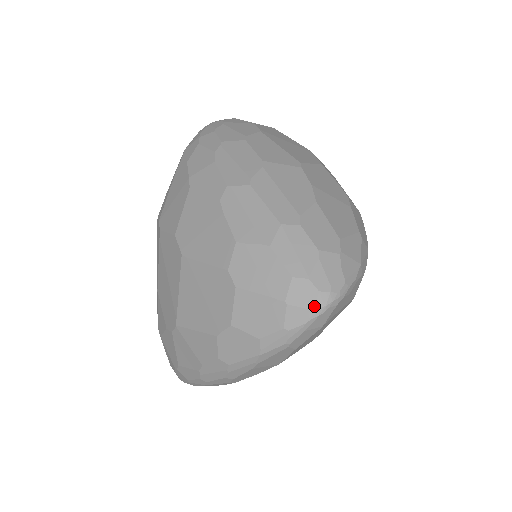
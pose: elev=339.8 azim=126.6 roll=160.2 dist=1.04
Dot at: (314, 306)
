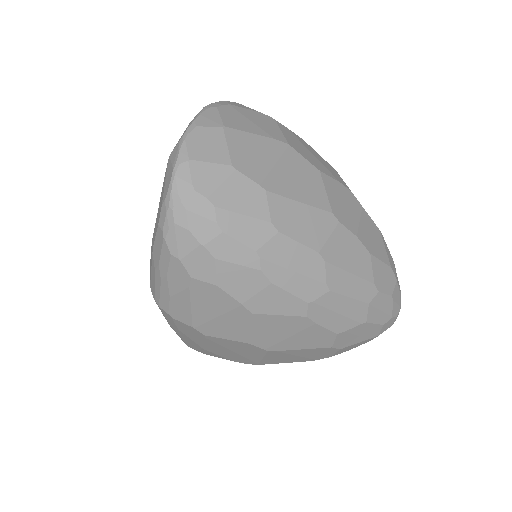
Dot at: occluded
